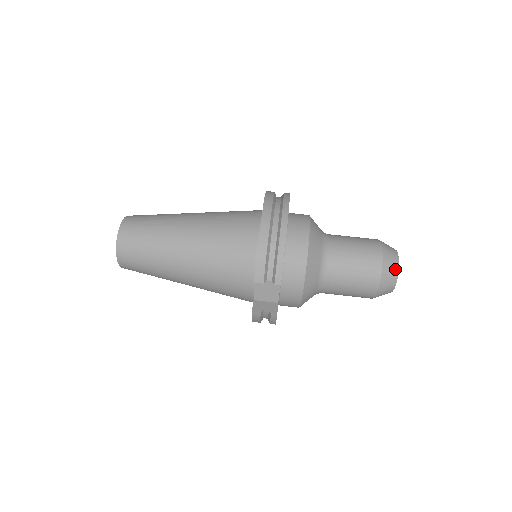
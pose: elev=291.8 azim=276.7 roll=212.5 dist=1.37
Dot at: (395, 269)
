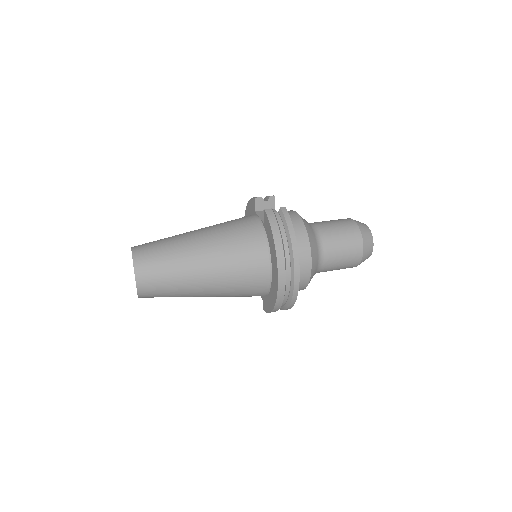
Dot at: occluded
